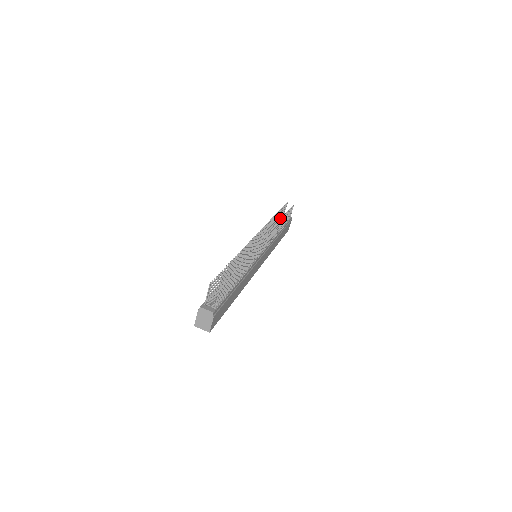
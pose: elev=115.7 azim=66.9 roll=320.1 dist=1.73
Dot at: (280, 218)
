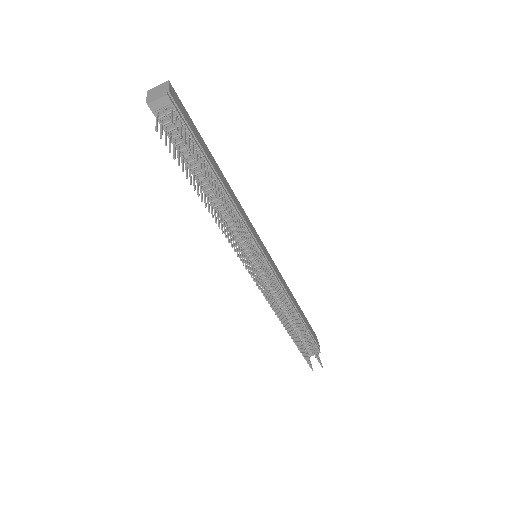
Dot at: (174, 145)
